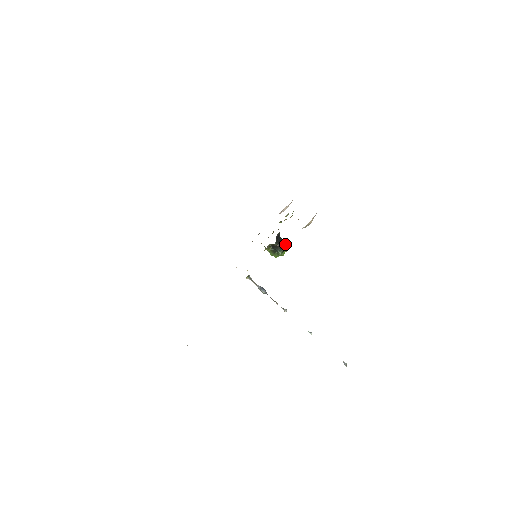
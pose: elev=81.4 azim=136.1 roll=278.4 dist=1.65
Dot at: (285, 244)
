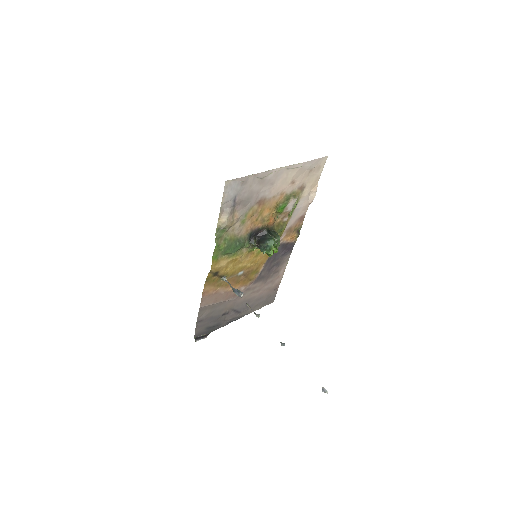
Dot at: (269, 242)
